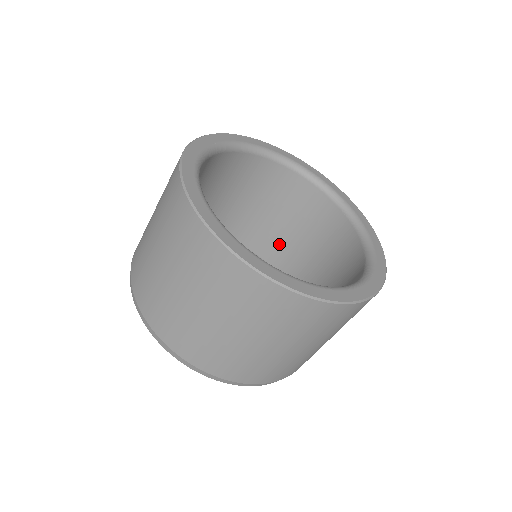
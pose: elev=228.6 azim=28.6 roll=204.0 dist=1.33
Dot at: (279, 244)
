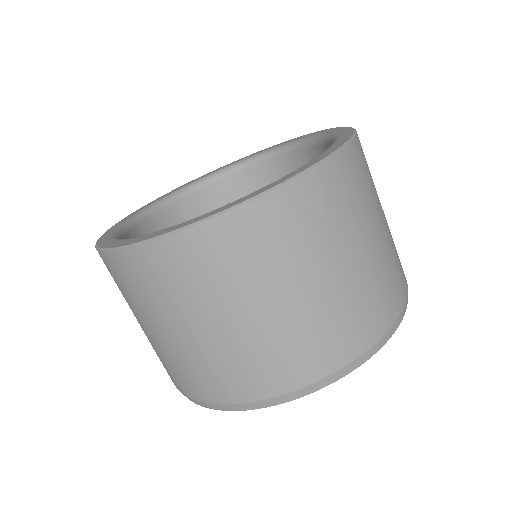
Dot at: occluded
